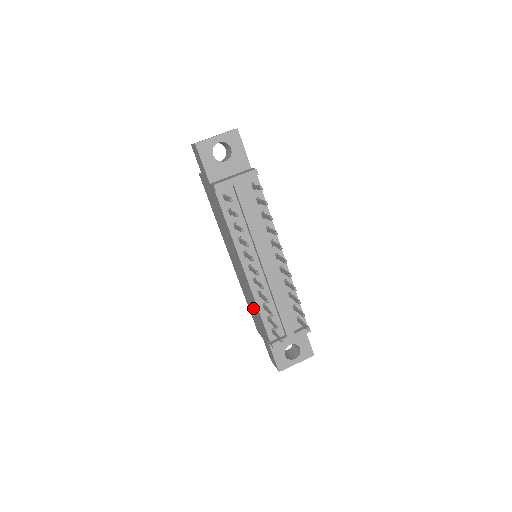
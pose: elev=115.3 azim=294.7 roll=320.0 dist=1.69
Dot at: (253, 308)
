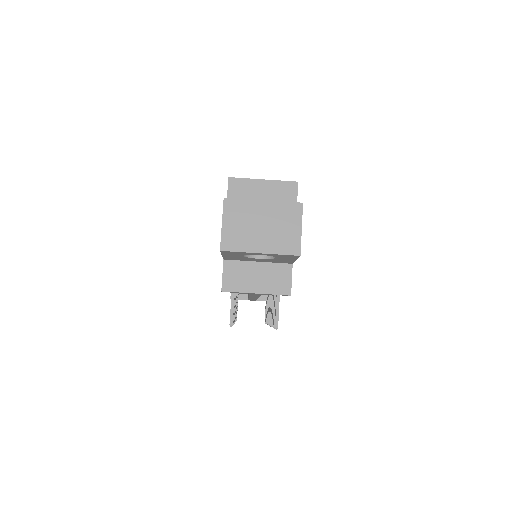
Dot at: occluded
